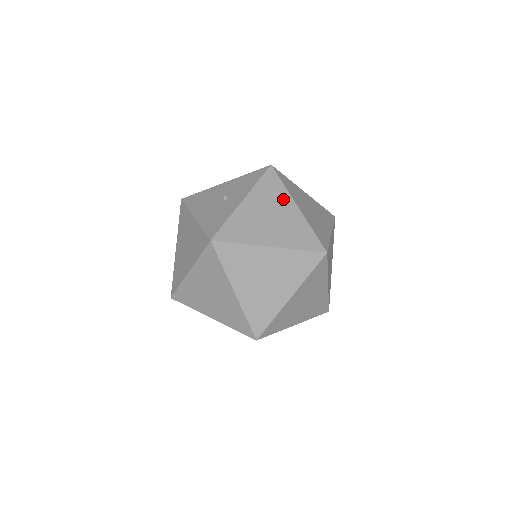
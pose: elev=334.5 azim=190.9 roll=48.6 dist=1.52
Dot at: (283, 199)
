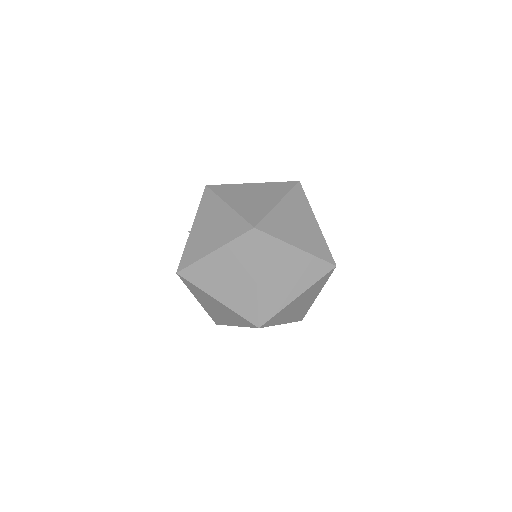
Dot at: (217, 206)
